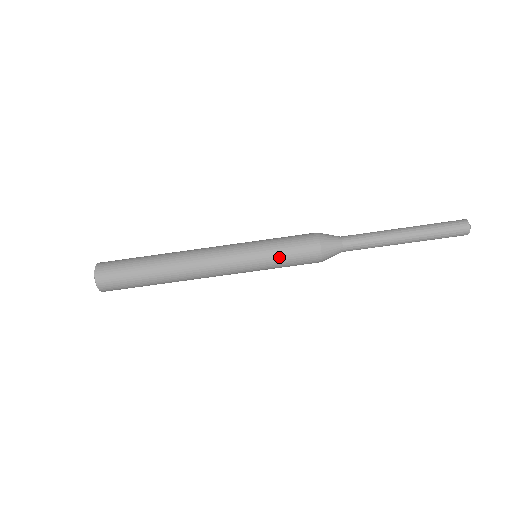
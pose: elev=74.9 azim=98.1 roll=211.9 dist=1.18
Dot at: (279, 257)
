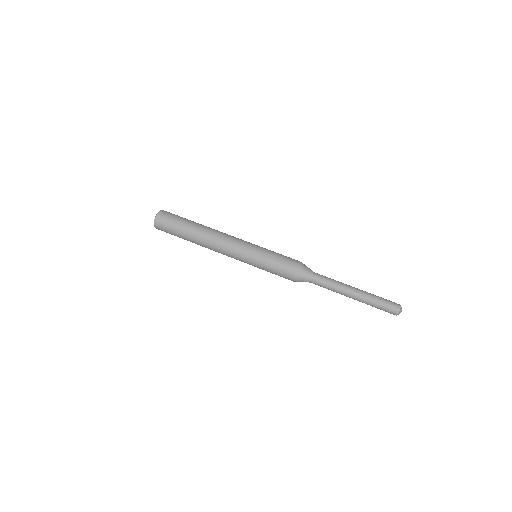
Dot at: (271, 256)
